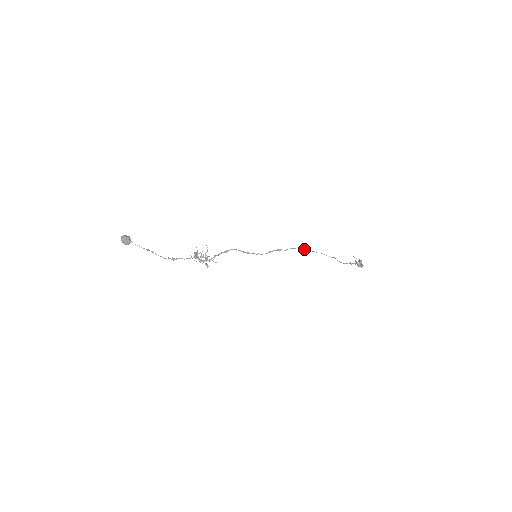
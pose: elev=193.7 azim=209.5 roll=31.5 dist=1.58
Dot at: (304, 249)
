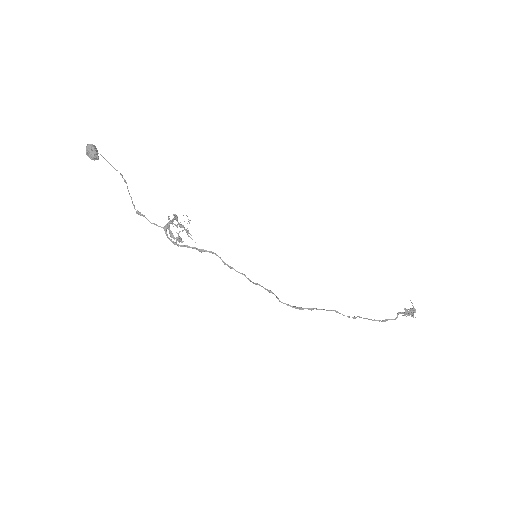
Dot at: (304, 308)
